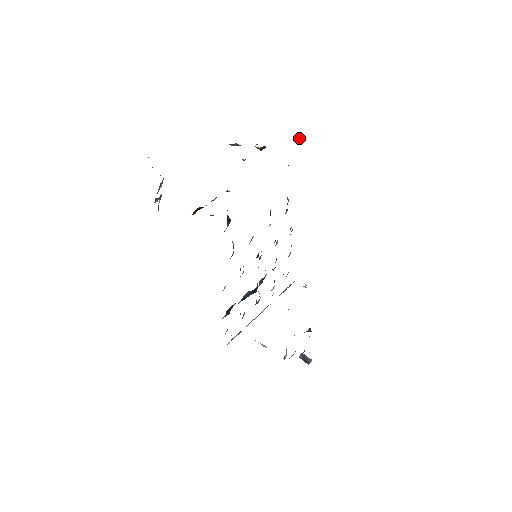
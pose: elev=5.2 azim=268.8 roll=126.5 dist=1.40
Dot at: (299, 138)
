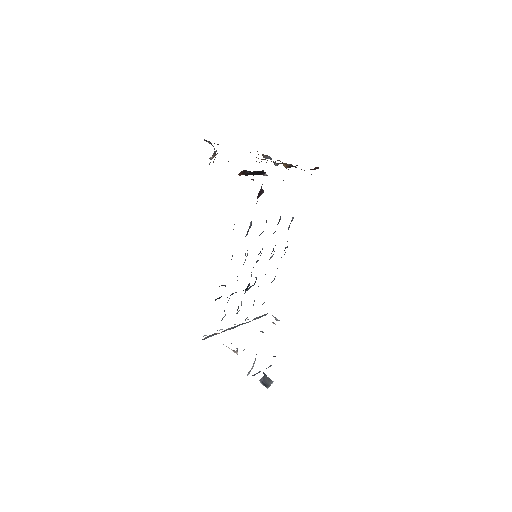
Dot at: occluded
